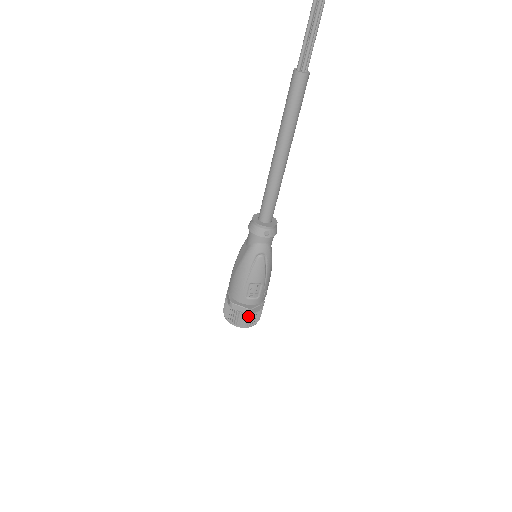
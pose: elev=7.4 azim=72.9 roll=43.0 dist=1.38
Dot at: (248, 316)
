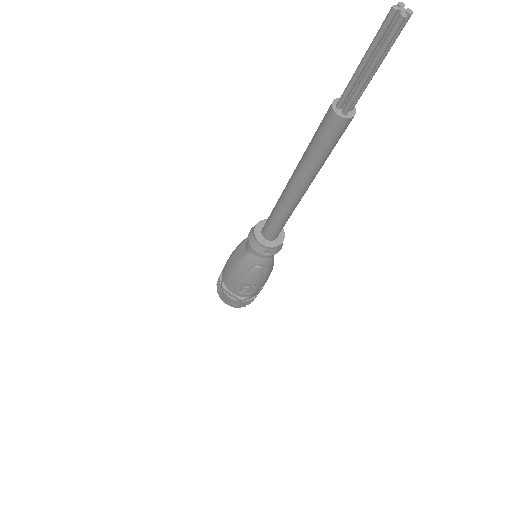
Dot at: (240, 302)
